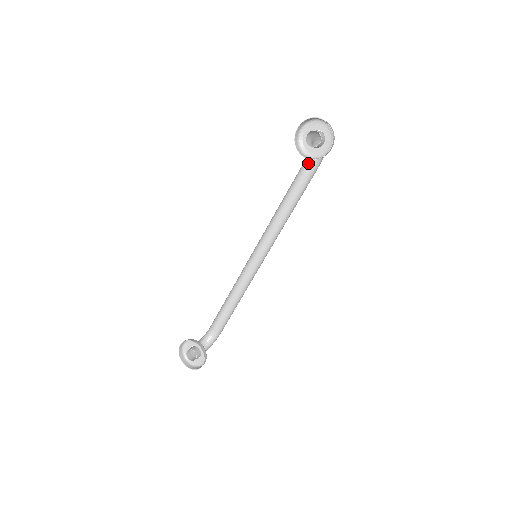
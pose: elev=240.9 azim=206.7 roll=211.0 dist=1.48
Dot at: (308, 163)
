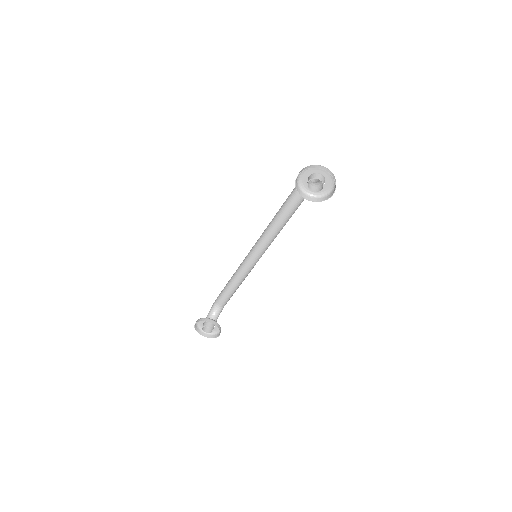
Dot at: occluded
